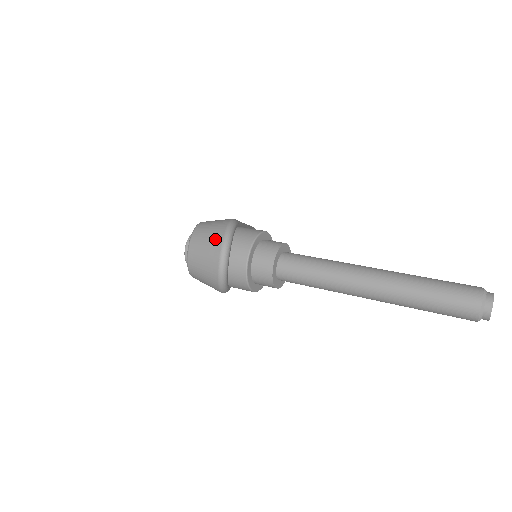
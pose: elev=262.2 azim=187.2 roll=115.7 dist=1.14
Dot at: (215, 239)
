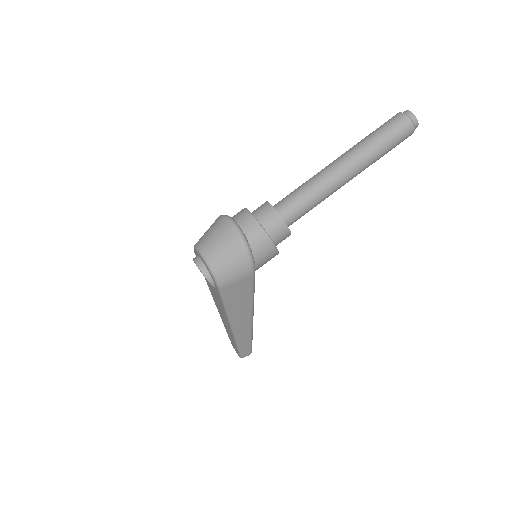
Dot at: (216, 223)
